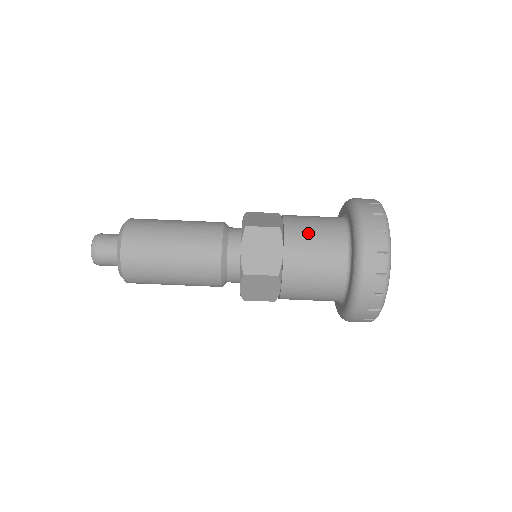
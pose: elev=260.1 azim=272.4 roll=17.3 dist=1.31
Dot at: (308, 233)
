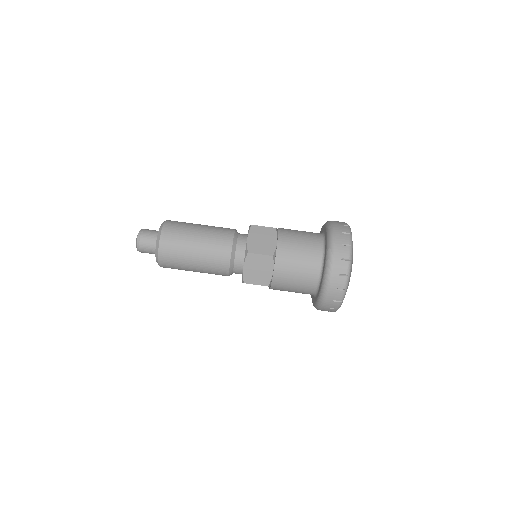
Dot at: (293, 261)
